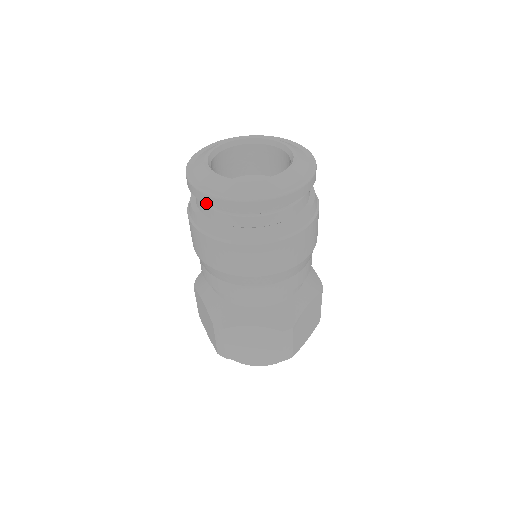
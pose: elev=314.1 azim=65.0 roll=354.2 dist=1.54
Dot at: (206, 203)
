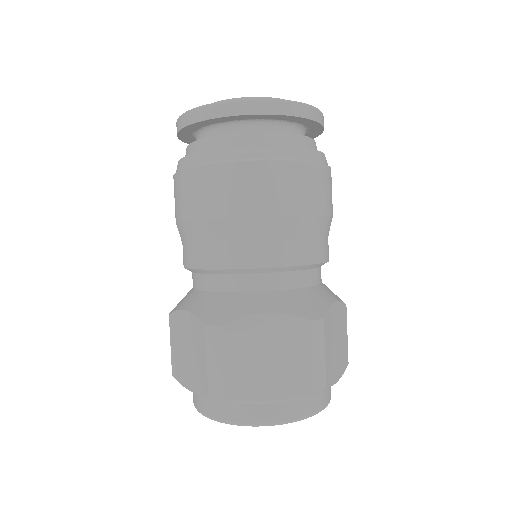
Dot at: (178, 137)
